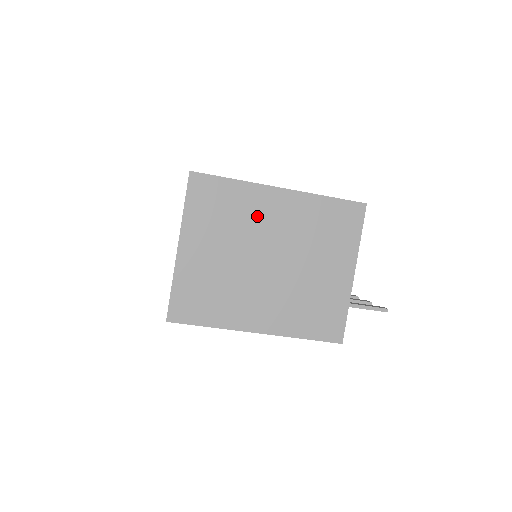
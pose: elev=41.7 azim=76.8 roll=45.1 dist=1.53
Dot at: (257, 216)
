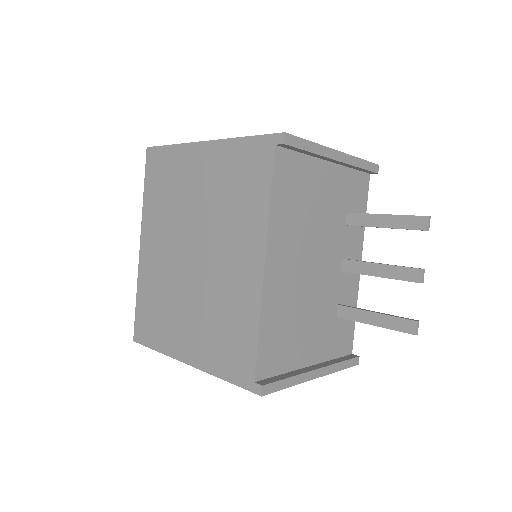
Dot at: occluded
